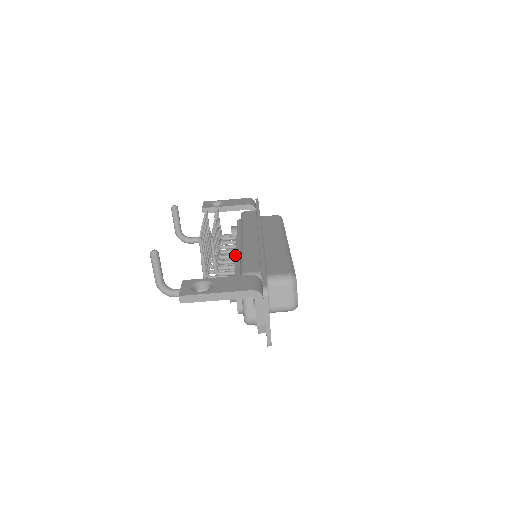
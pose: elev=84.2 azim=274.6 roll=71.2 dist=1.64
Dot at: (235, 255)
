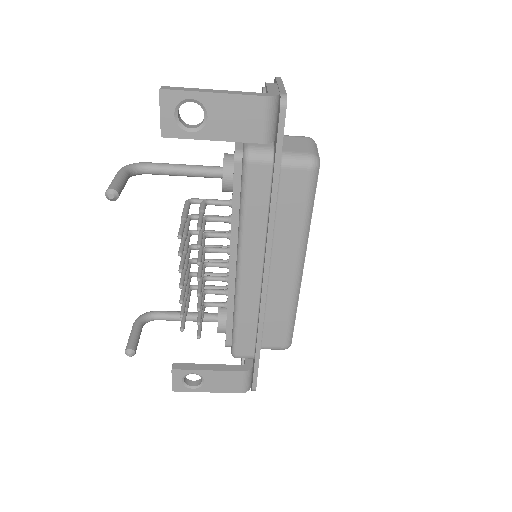
Dot at: occluded
